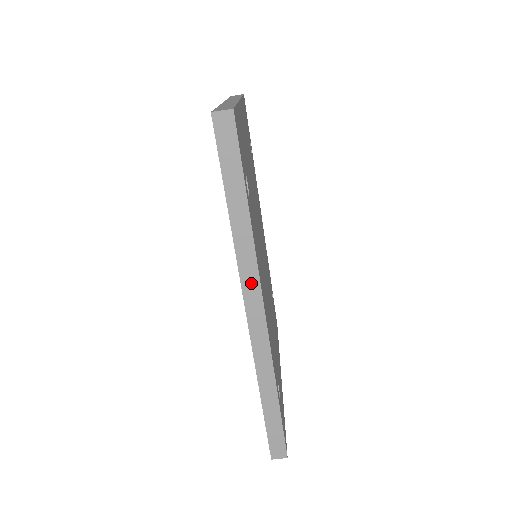
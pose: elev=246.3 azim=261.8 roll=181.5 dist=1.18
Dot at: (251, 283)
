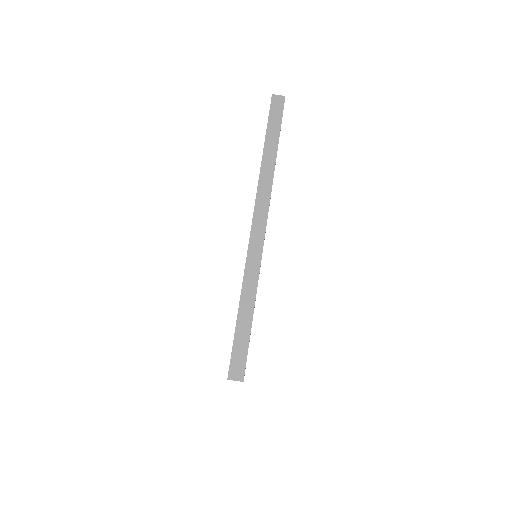
Dot at: (263, 201)
